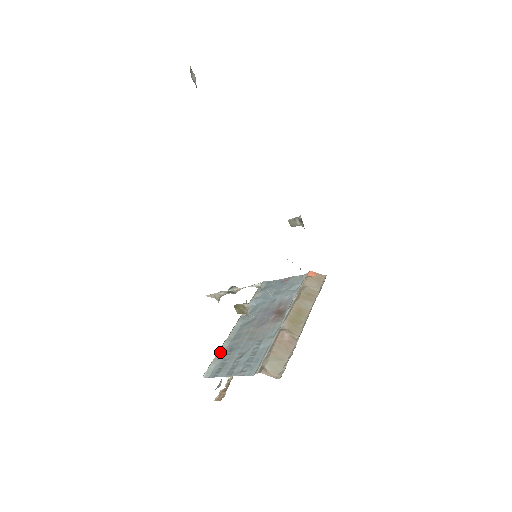
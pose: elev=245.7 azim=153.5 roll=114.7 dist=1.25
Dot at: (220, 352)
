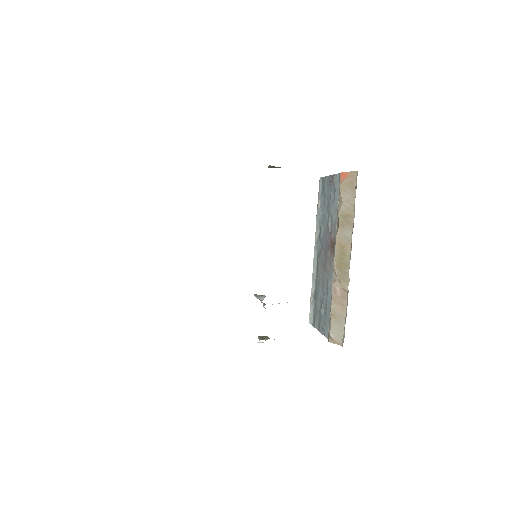
Dot at: (312, 293)
